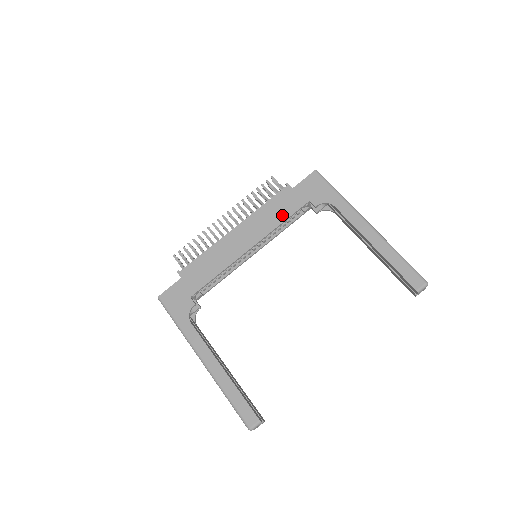
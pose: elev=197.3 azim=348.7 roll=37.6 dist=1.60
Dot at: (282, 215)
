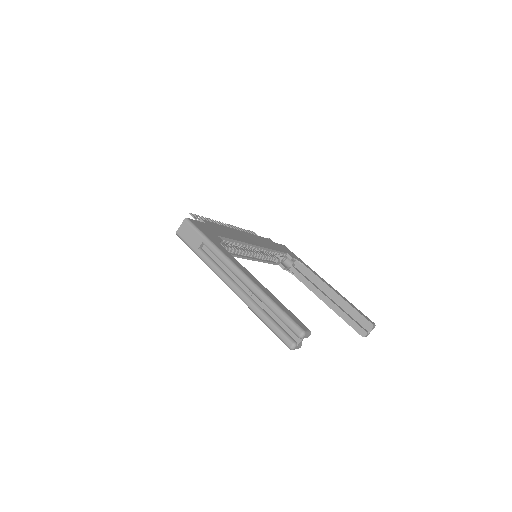
Dot at: (273, 247)
